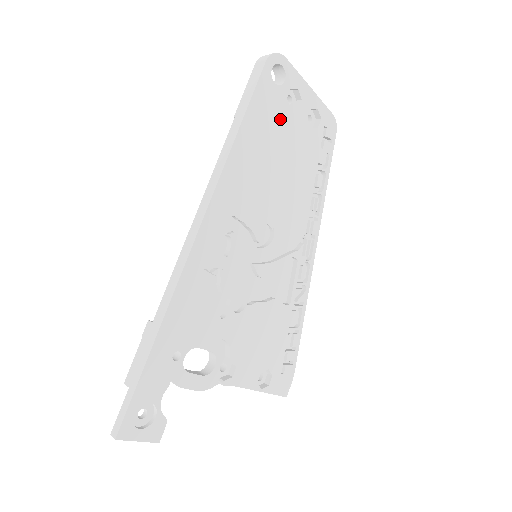
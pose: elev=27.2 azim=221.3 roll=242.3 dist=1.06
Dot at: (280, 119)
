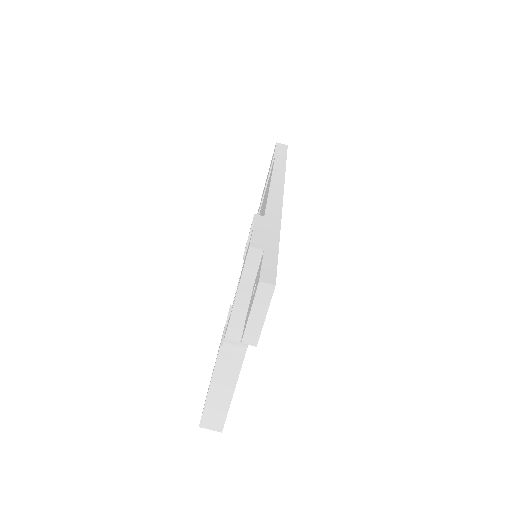
Dot at: occluded
